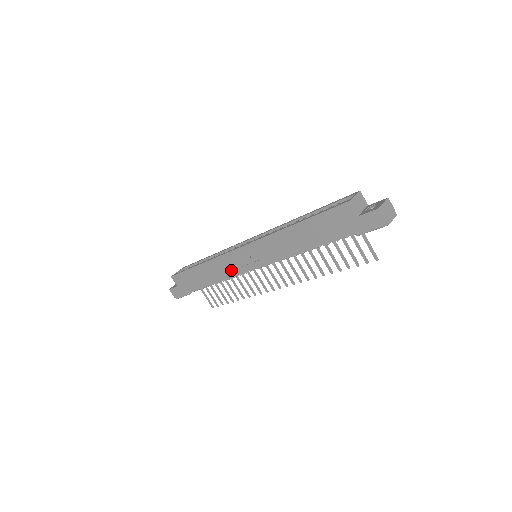
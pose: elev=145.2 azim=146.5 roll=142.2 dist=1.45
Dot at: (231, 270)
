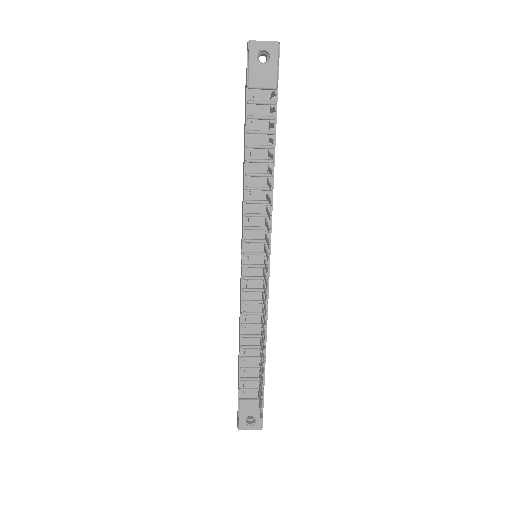
Dot at: occluded
